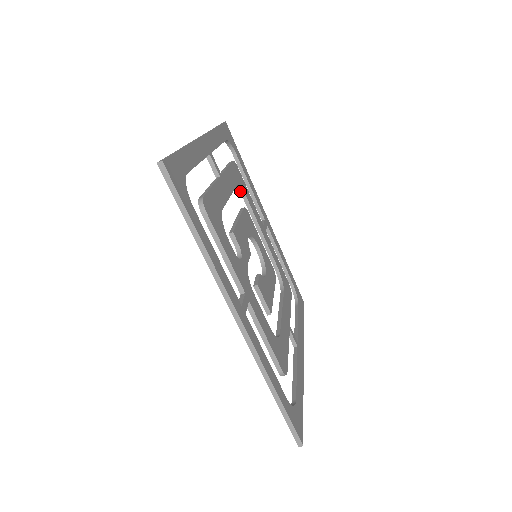
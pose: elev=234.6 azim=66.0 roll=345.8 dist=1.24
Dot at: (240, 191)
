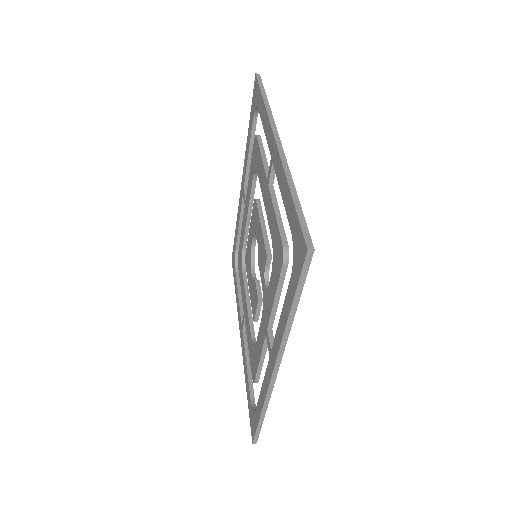
Dot at: (255, 173)
